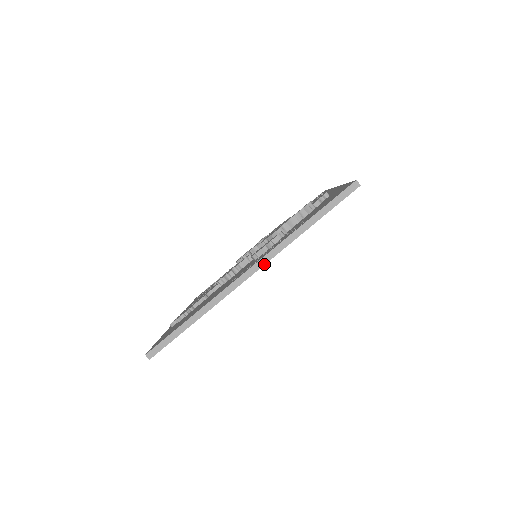
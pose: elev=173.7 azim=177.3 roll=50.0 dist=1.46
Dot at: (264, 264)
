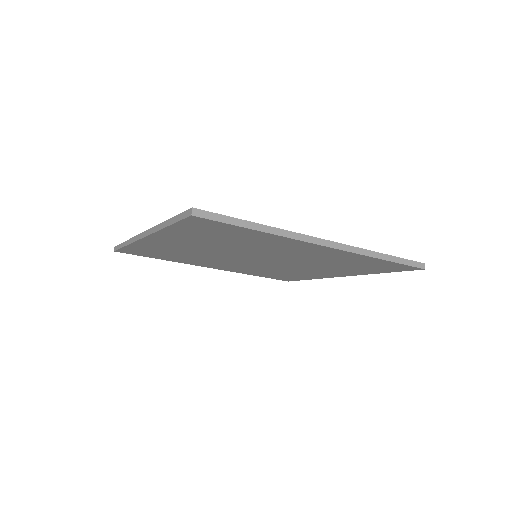
Dot at: (148, 235)
